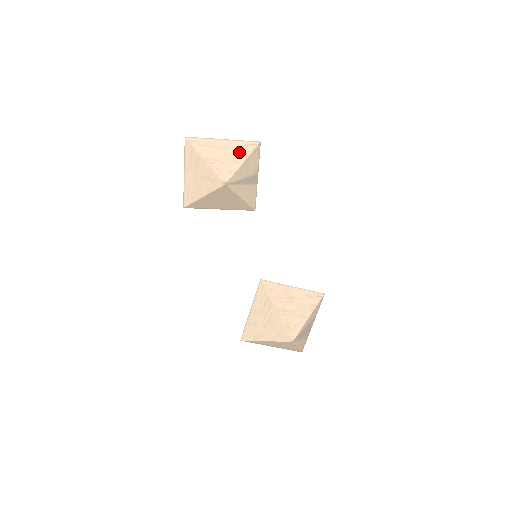
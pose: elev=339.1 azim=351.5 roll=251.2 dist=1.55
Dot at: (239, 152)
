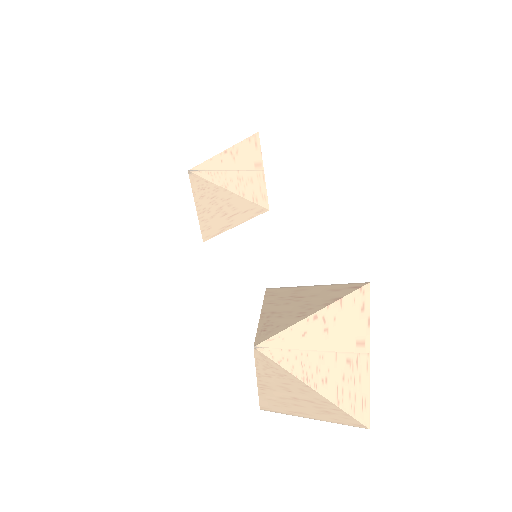
Dot at: occluded
